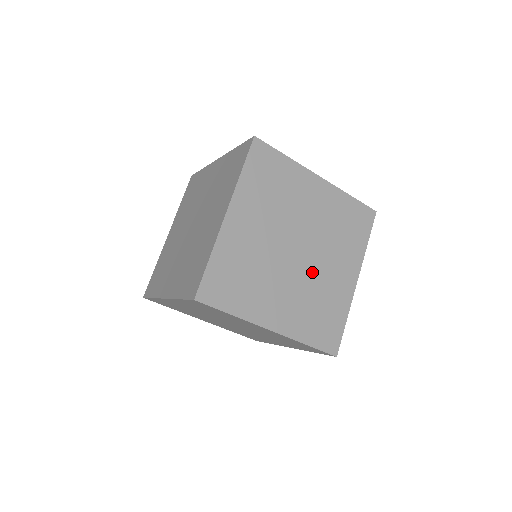
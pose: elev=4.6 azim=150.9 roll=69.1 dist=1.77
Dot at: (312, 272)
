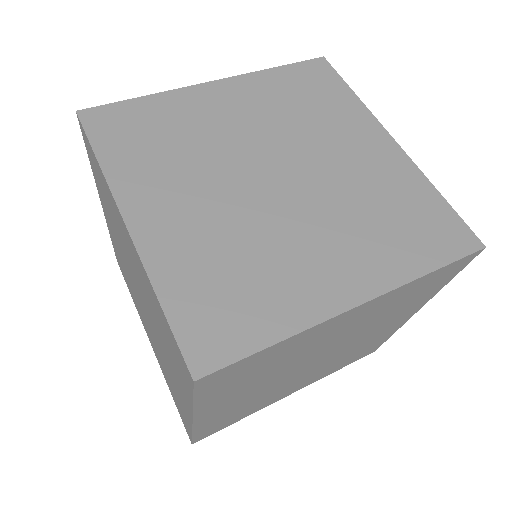
Dot at: (326, 183)
